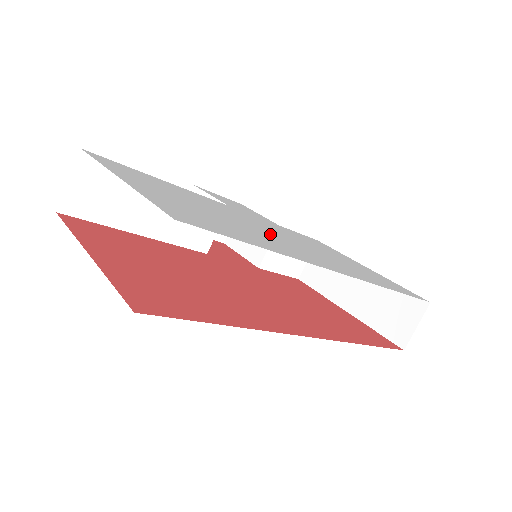
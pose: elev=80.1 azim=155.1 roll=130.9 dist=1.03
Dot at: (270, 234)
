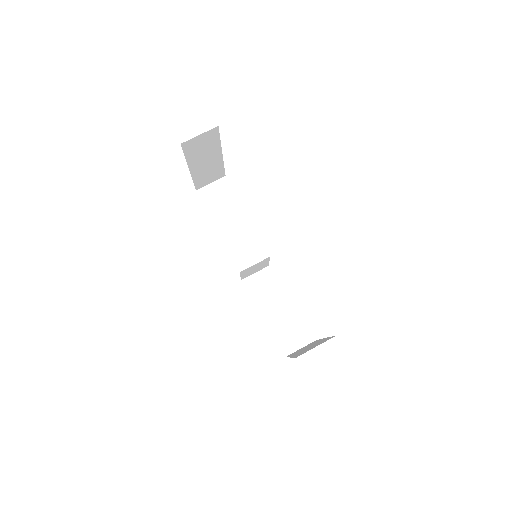
Dot at: occluded
